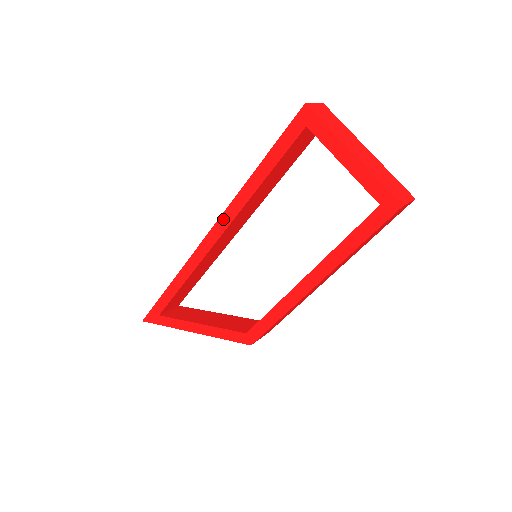
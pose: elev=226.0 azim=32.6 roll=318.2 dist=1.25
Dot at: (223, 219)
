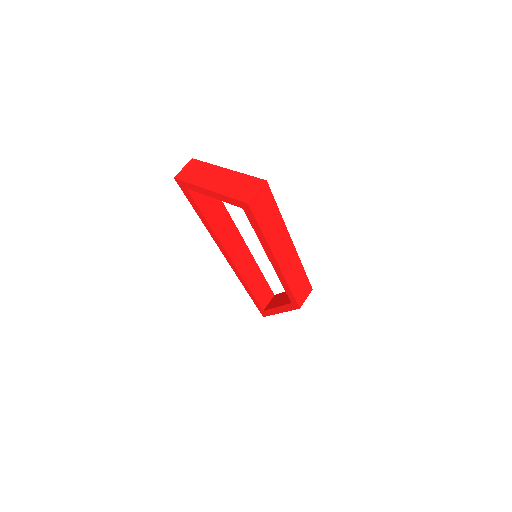
Dot at: (221, 250)
